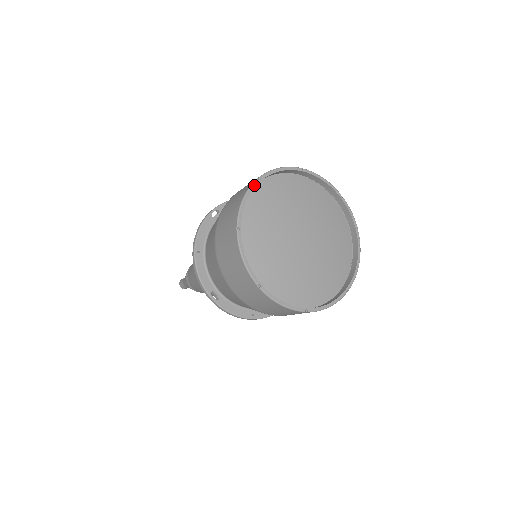
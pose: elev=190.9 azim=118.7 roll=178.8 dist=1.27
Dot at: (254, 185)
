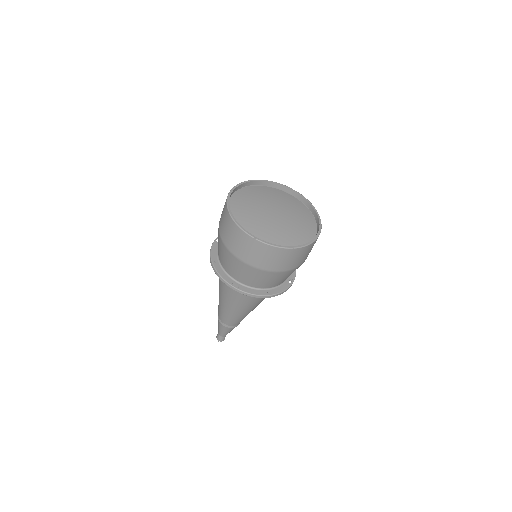
Dot at: (231, 191)
